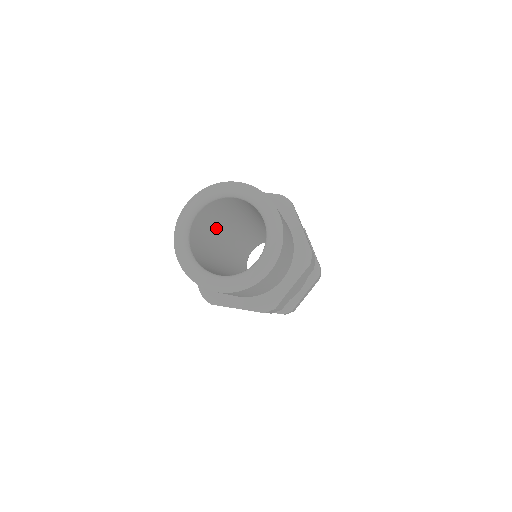
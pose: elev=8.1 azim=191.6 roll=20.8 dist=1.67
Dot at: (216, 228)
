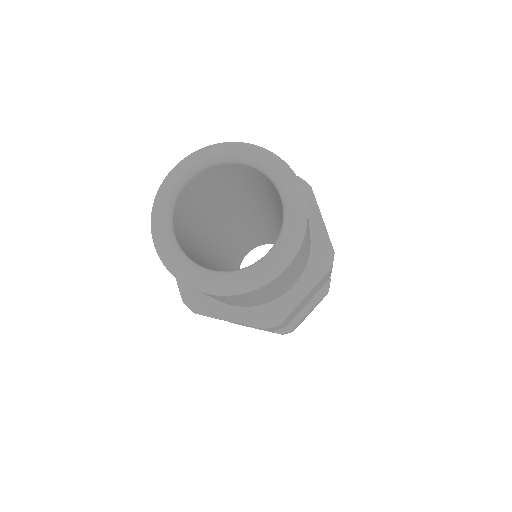
Dot at: (200, 256)
